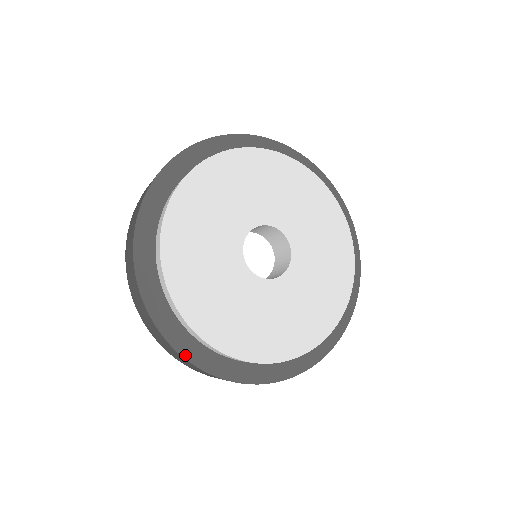
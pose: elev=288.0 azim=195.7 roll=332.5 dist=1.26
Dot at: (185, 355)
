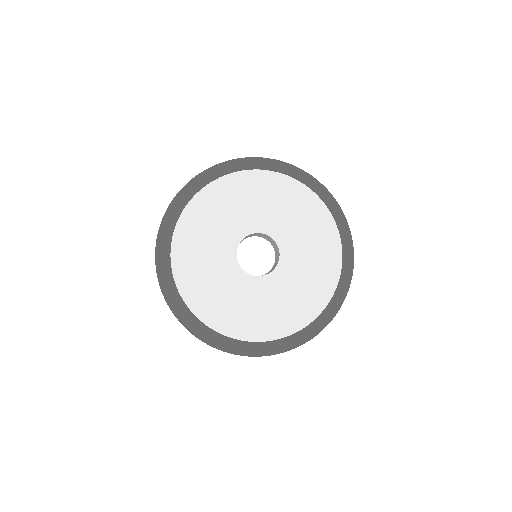
Dot at: (160, 279)
